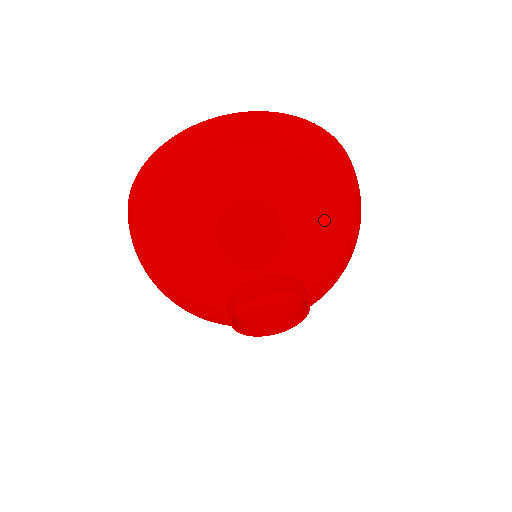
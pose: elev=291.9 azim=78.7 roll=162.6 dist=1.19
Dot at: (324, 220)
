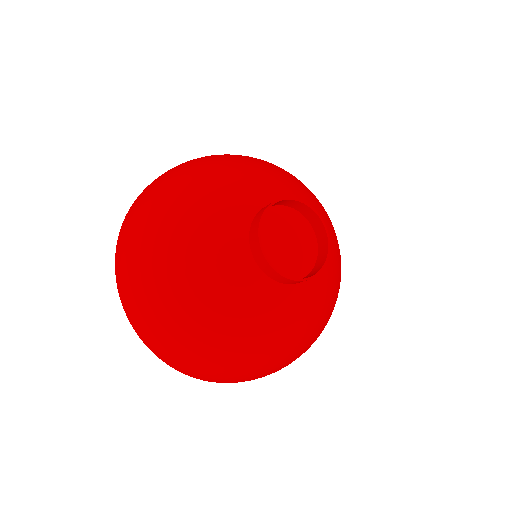
Dot at: (291, 176)
